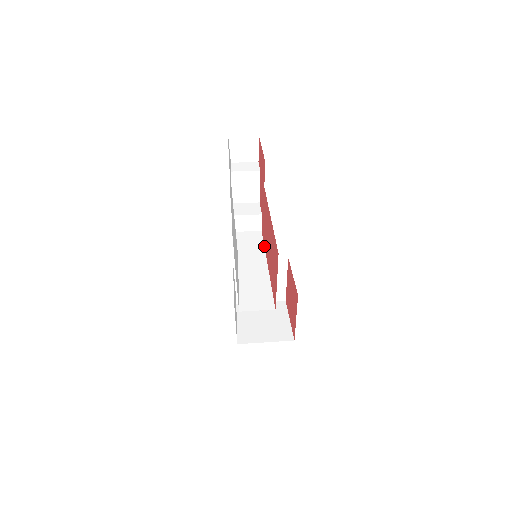
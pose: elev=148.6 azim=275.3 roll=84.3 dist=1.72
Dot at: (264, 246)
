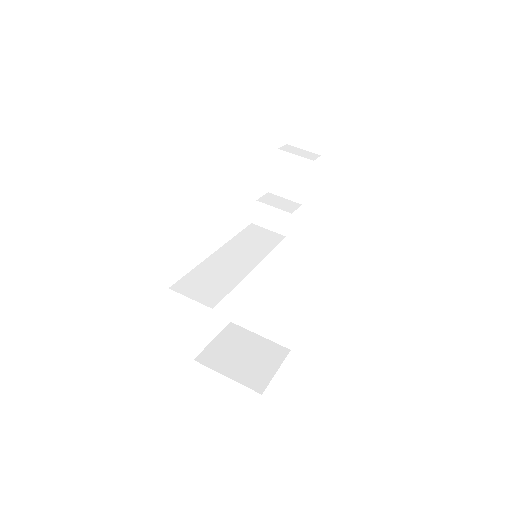
Dot at: (272, 249)
